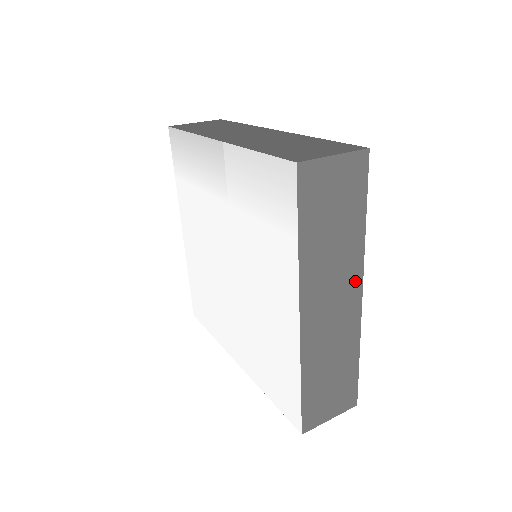
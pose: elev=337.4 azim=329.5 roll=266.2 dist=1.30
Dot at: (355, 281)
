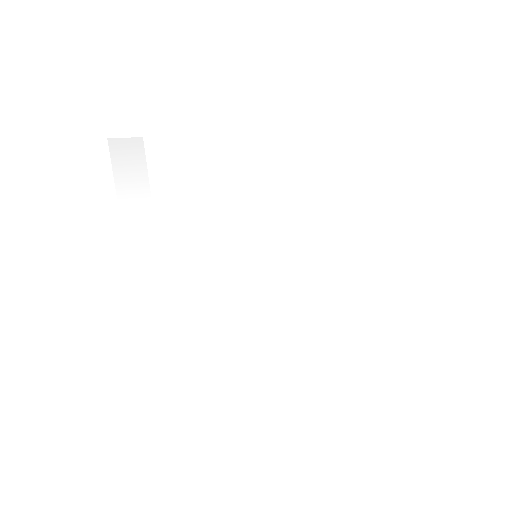
Dot at: occluded
